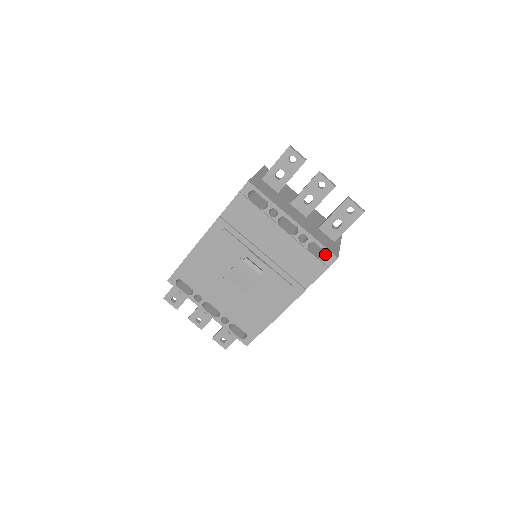
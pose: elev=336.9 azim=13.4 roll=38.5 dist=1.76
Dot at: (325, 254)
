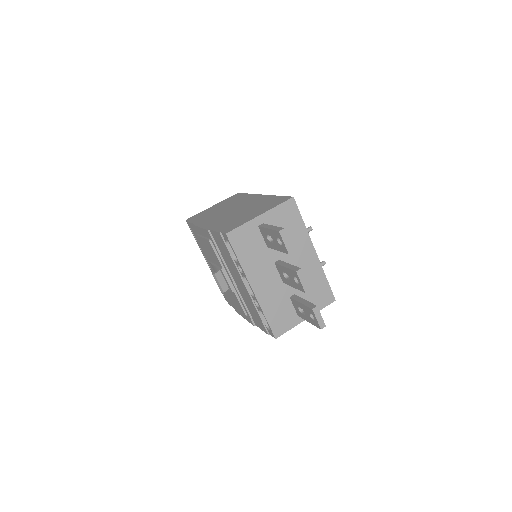
Dot at: occluded
